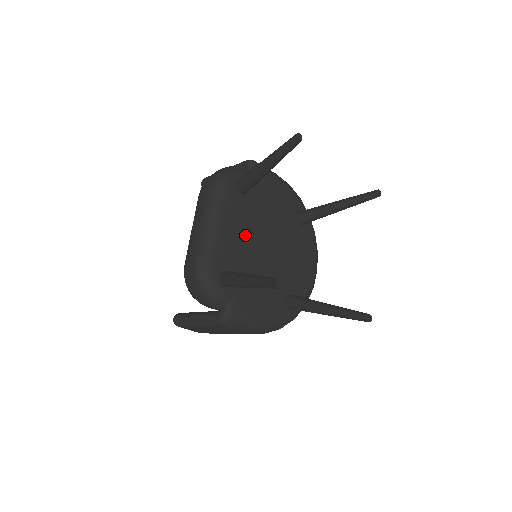
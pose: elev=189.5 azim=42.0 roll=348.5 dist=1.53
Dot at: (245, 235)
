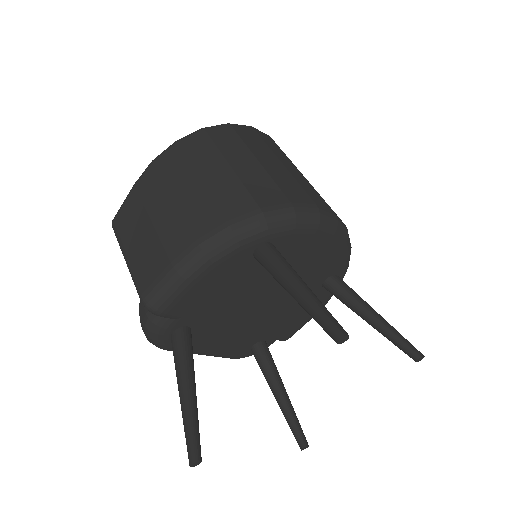
Dot at: (234, 329)
